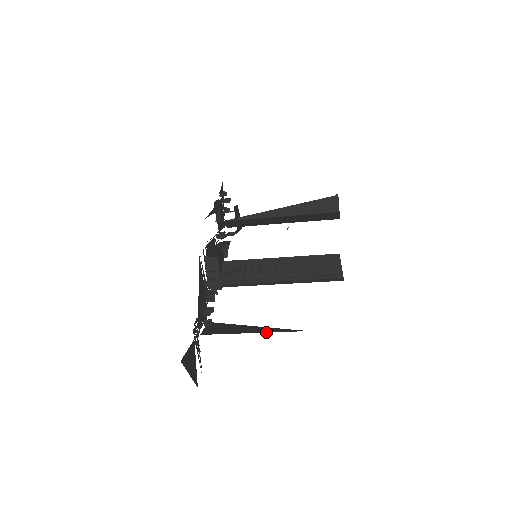
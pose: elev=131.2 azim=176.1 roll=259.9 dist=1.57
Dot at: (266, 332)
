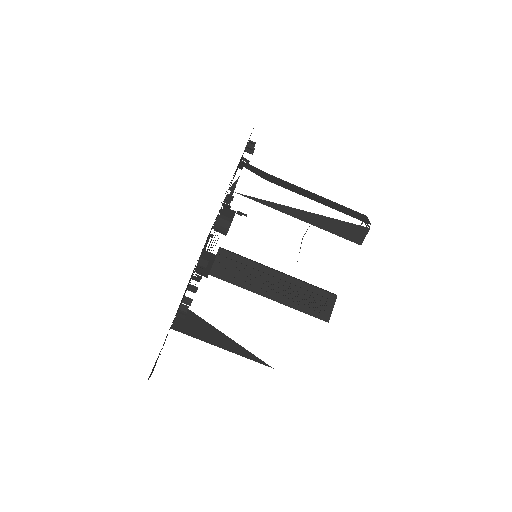
Dot at: (235, 353)
